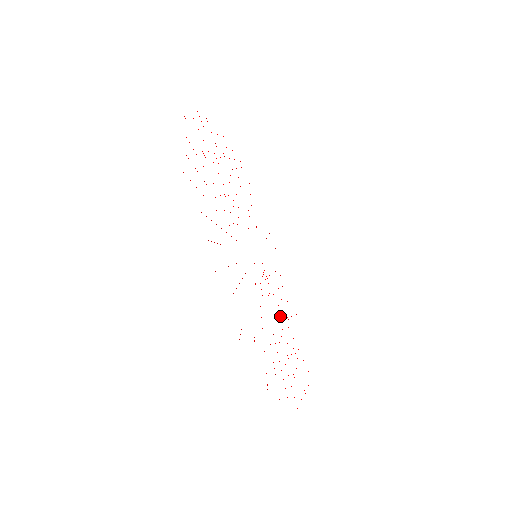
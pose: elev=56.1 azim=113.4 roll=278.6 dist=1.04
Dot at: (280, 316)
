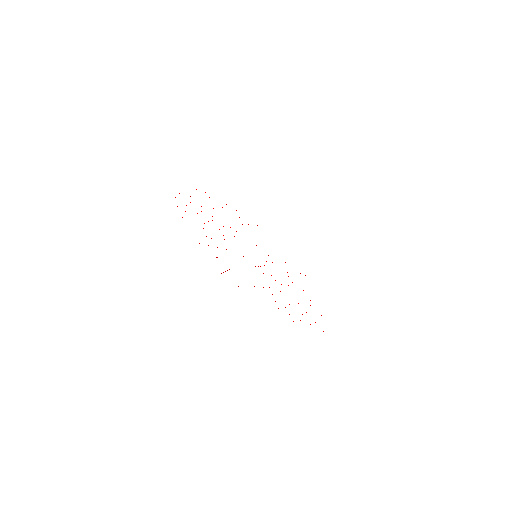
Dot at: occluded
